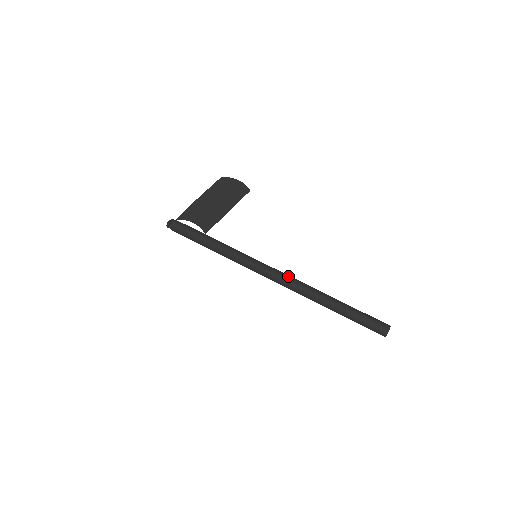
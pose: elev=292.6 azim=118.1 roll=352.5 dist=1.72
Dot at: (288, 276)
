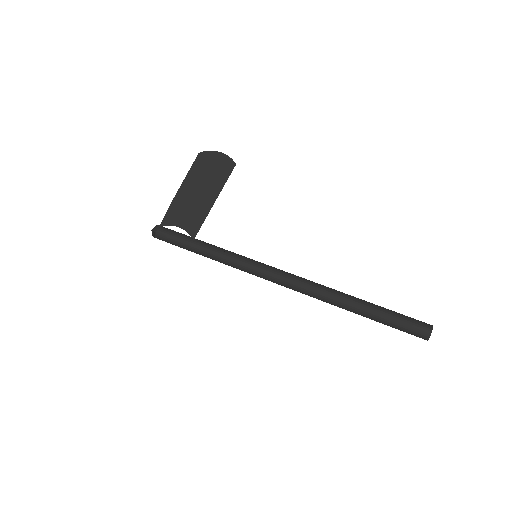
Dot at: (296, 279)
